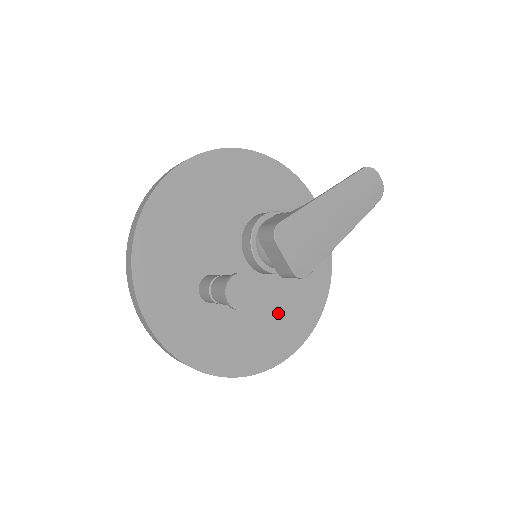
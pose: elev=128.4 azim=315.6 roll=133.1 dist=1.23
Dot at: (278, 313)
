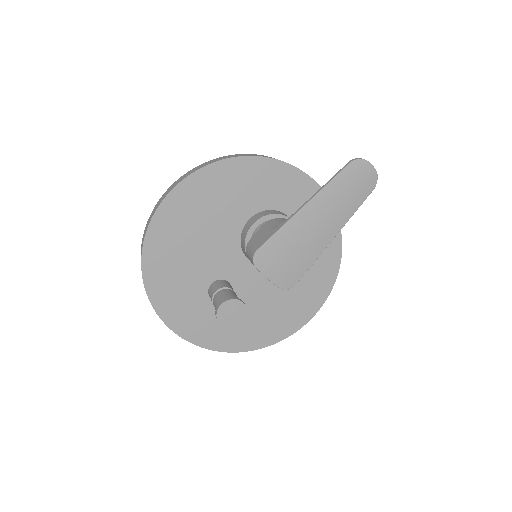
Dot at: (288, 294)
